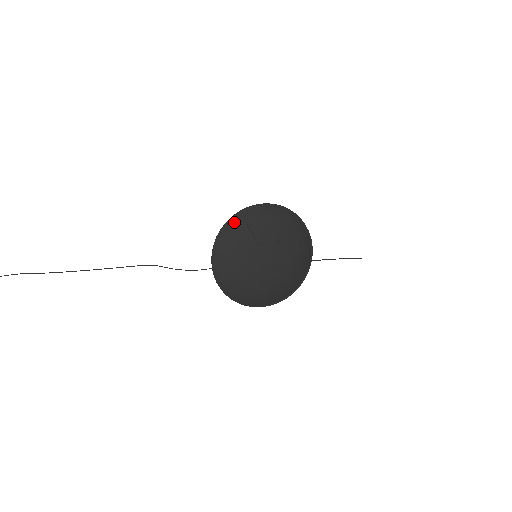
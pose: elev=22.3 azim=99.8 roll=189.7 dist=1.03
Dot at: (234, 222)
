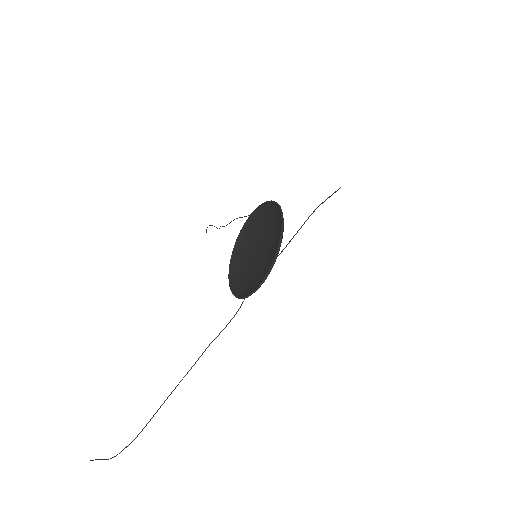
Dot at: (235, 258)
